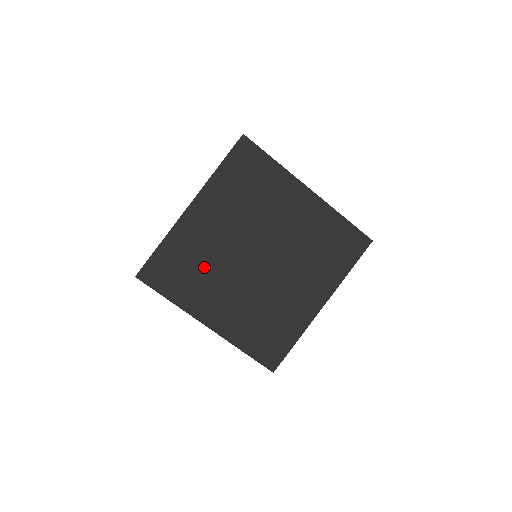
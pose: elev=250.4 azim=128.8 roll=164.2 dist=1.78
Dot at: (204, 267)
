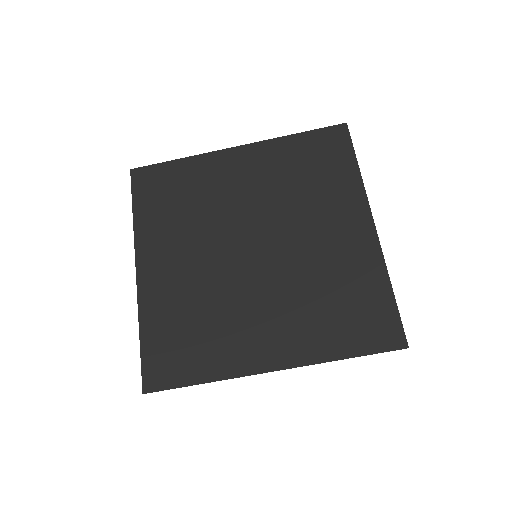
Dot at: (193, 211)
